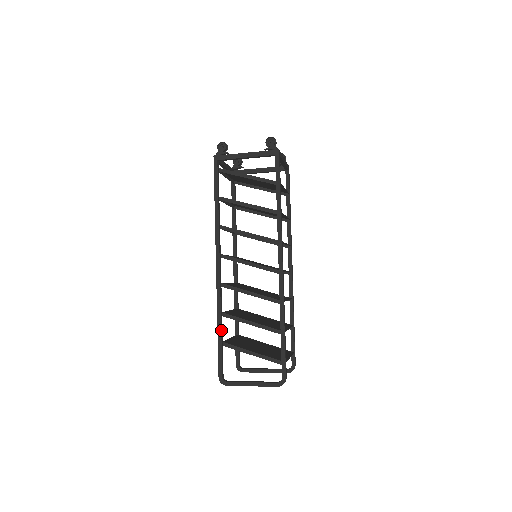
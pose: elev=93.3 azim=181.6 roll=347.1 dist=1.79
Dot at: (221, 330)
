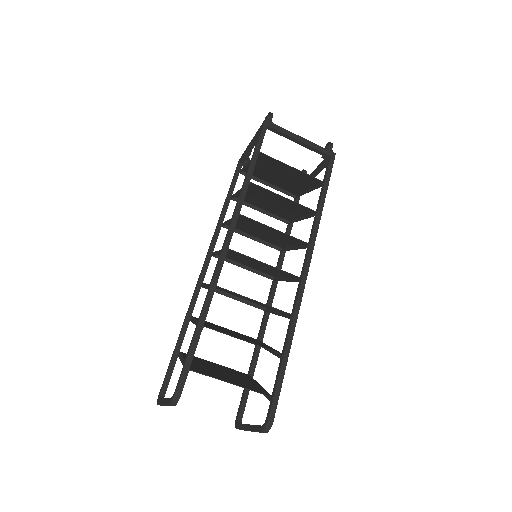
Dot at: (181, 335)
